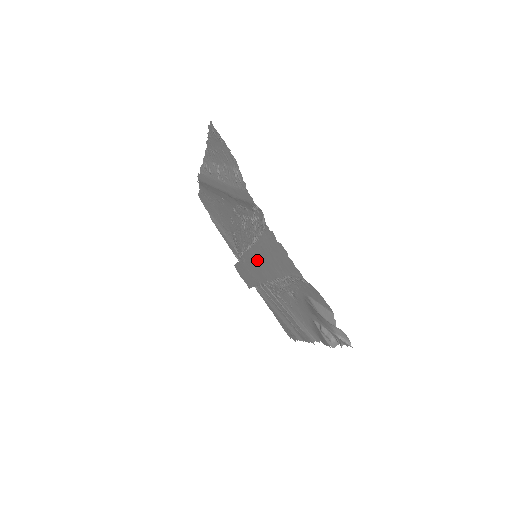
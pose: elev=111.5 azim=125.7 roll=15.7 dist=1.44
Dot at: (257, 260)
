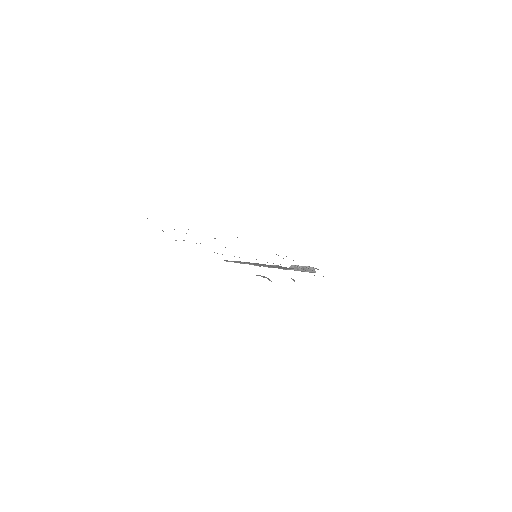
Dot at: occluded
